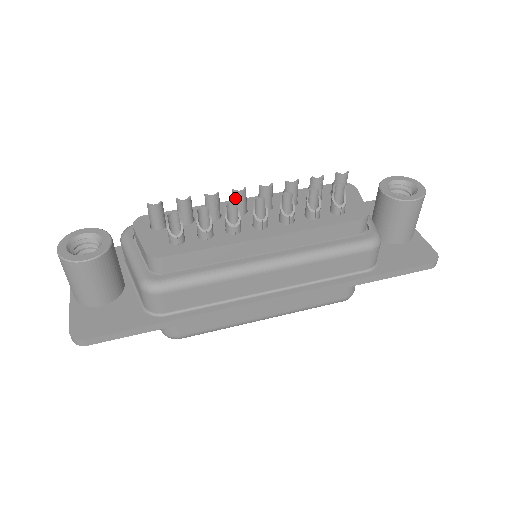
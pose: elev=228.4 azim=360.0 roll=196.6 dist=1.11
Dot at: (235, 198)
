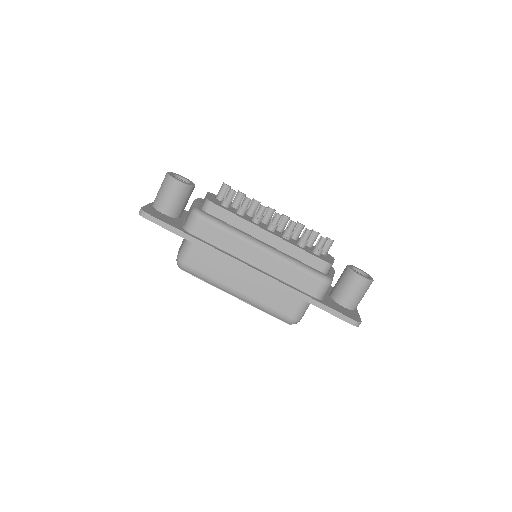
Dot at: (267, 211)
